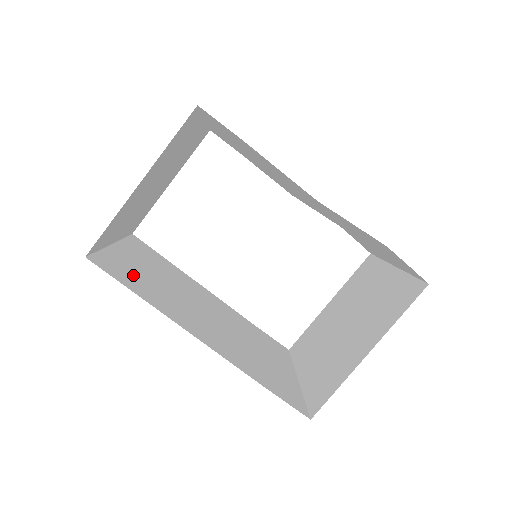
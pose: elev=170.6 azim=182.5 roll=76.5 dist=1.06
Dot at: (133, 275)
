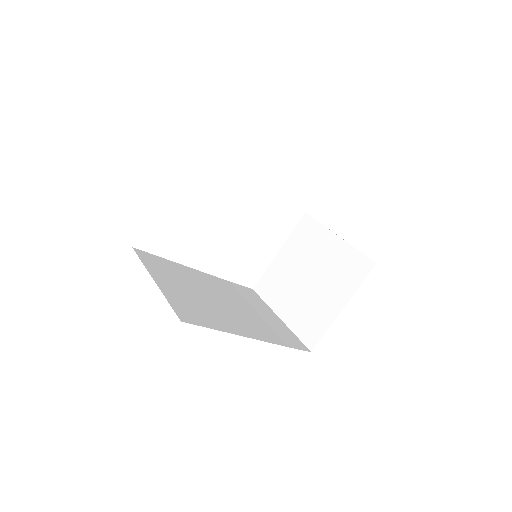
Dot at: (193, 309)
